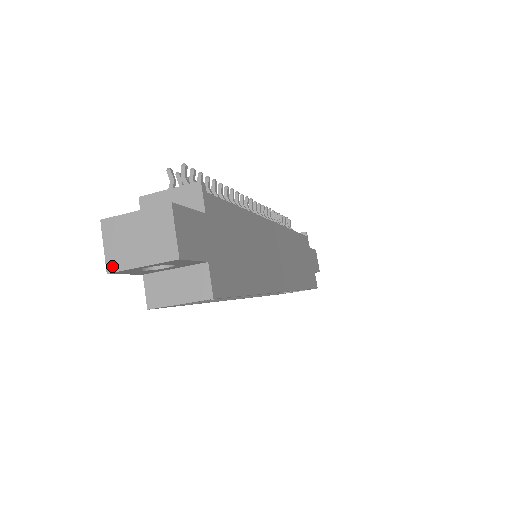
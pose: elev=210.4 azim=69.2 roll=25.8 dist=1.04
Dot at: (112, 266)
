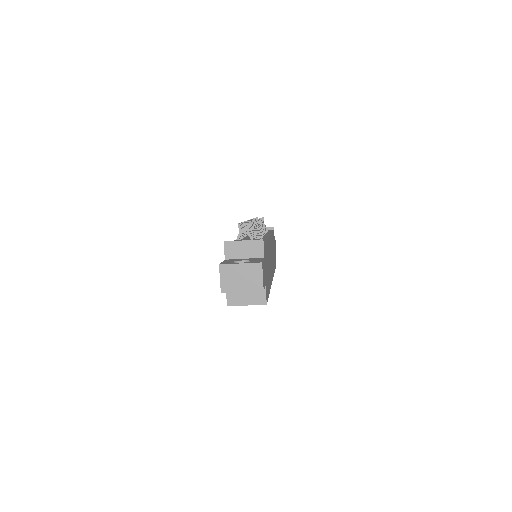
Dot at: (224, 290)
